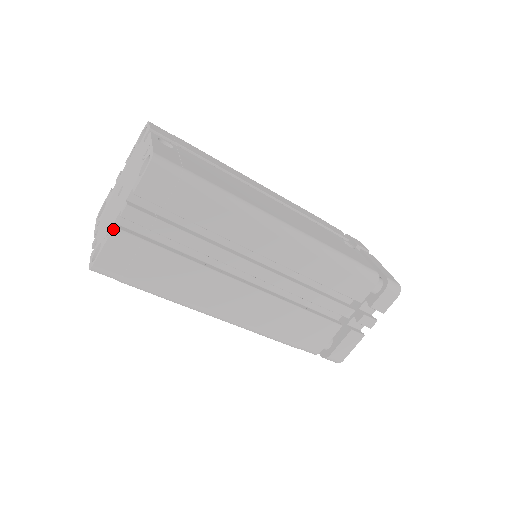
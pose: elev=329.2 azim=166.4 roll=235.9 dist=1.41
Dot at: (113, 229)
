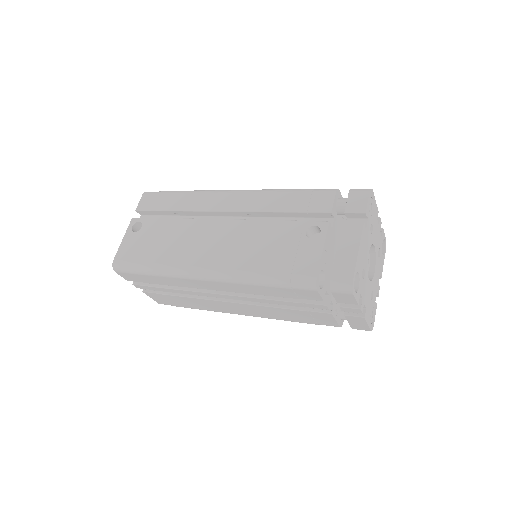
Dot at: (143, 292)
